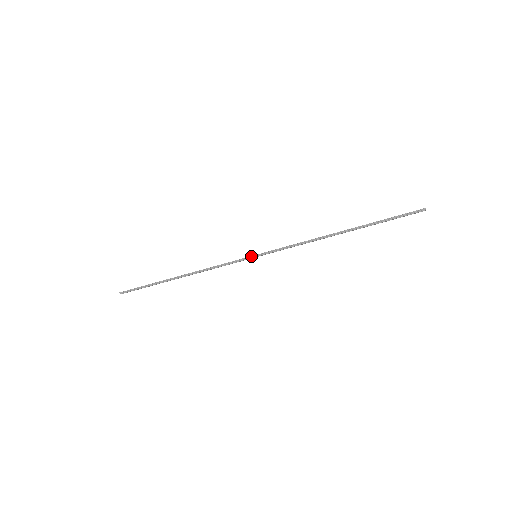
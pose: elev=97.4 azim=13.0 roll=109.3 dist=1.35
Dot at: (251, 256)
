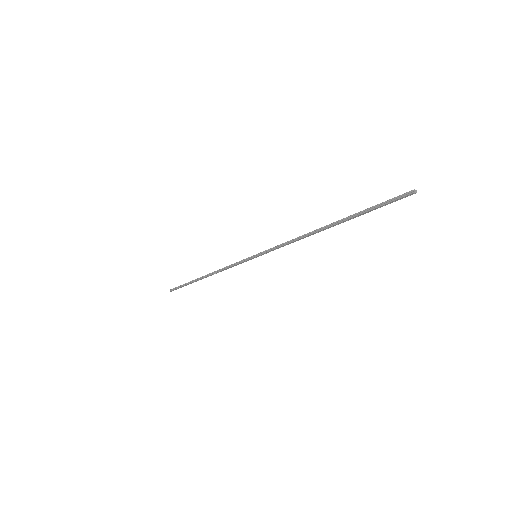
Dot at: (251, 256)
